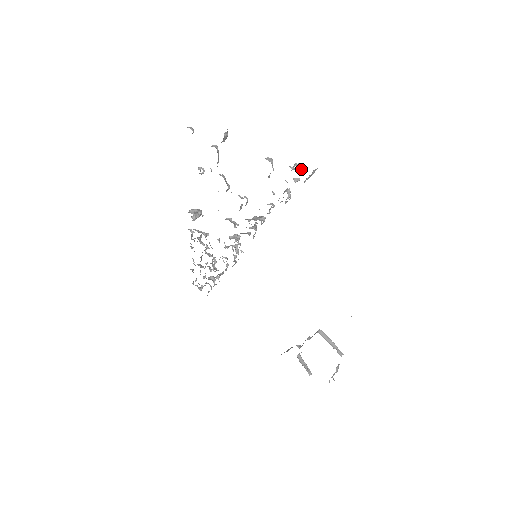
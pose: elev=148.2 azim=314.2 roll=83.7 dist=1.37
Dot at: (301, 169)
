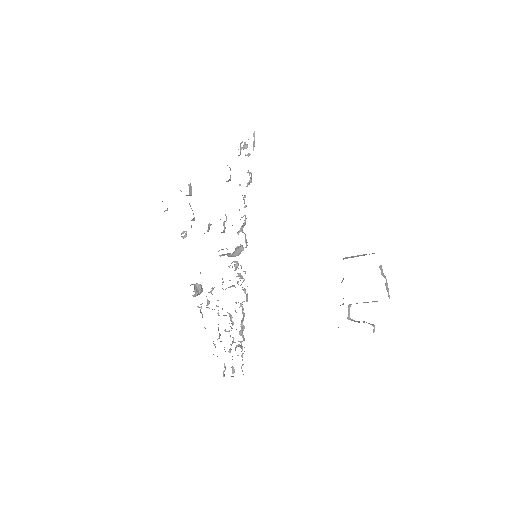
Dot at: (247, 147)
